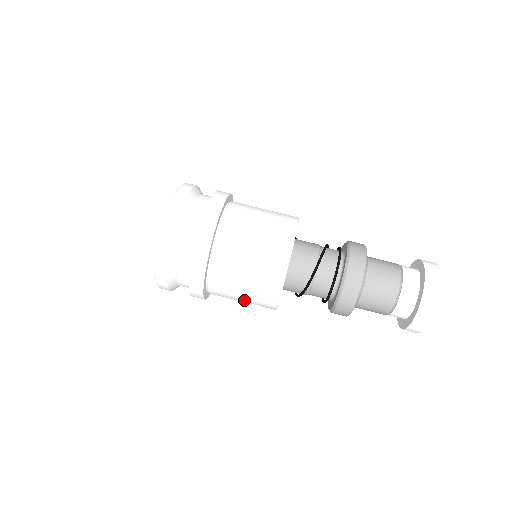
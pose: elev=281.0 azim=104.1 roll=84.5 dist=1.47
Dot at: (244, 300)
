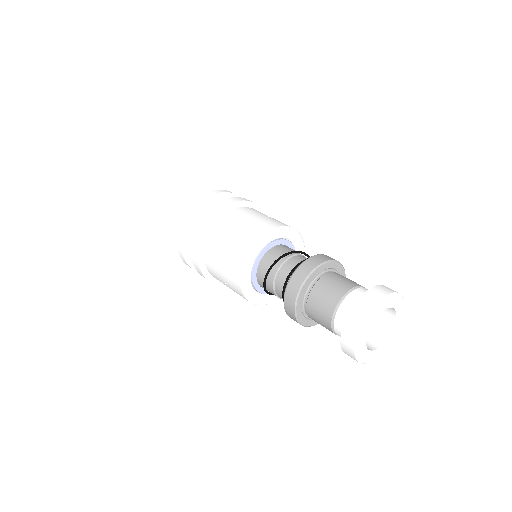
Dot at: (230, 242)
